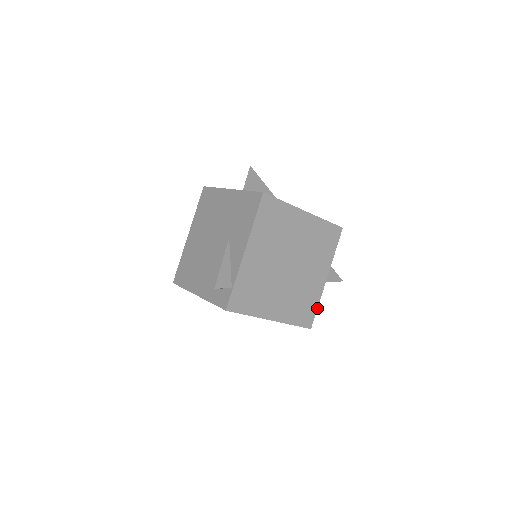
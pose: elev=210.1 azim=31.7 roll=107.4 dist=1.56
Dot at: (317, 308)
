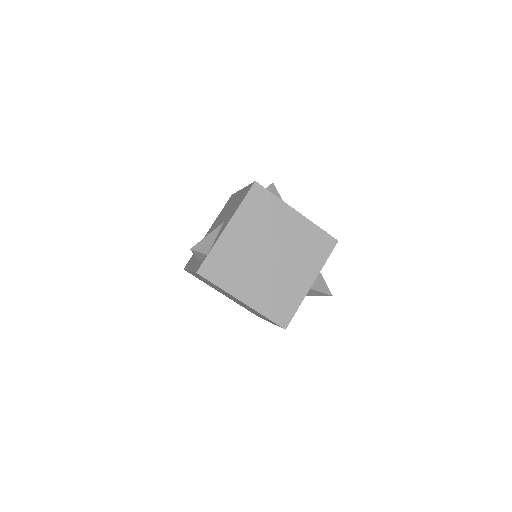
Dot at: (296, 311)
